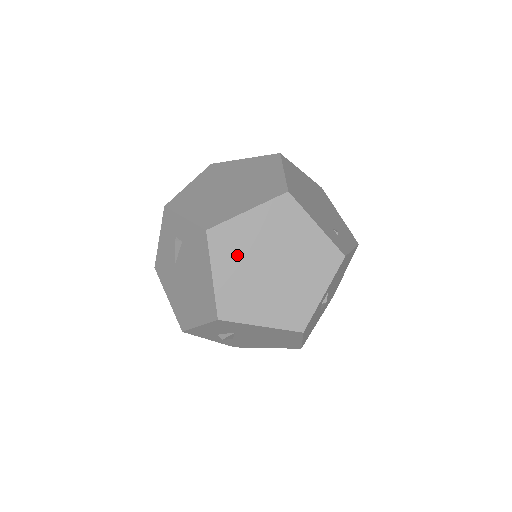
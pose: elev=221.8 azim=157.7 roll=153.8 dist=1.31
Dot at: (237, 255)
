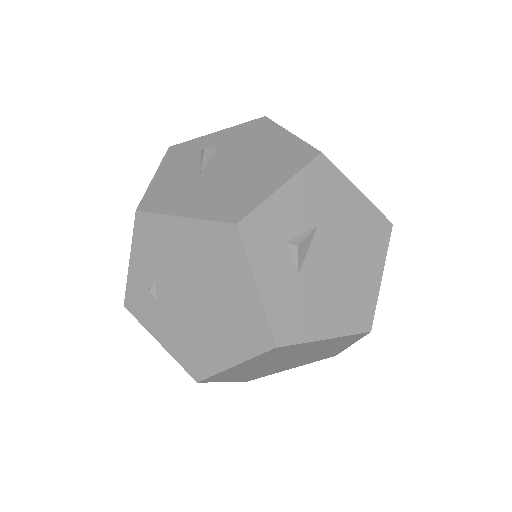
Dot at: occluded
